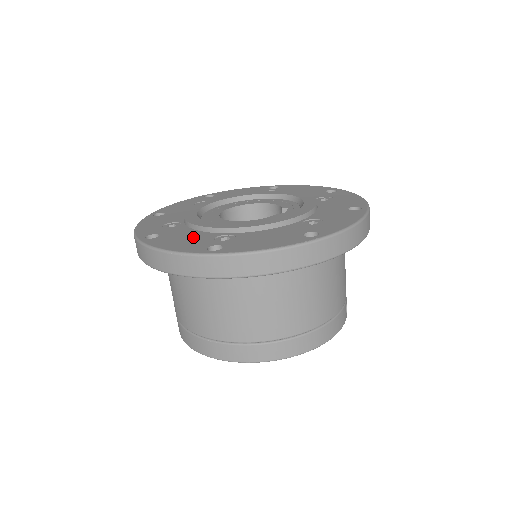
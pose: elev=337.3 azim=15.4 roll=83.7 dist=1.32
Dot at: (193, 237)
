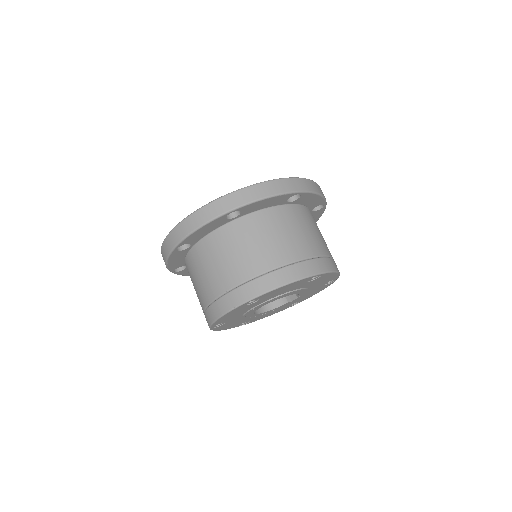
Dot at: occluded
